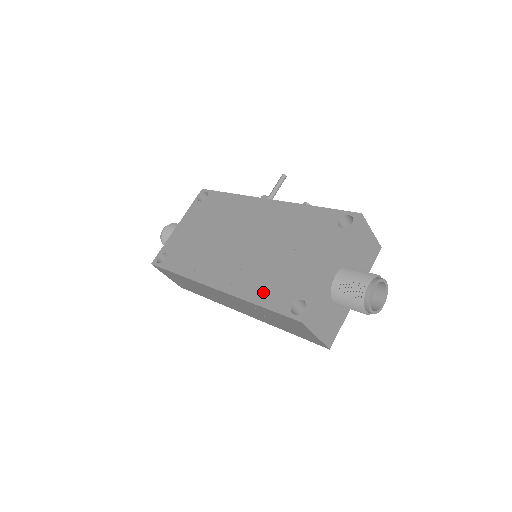
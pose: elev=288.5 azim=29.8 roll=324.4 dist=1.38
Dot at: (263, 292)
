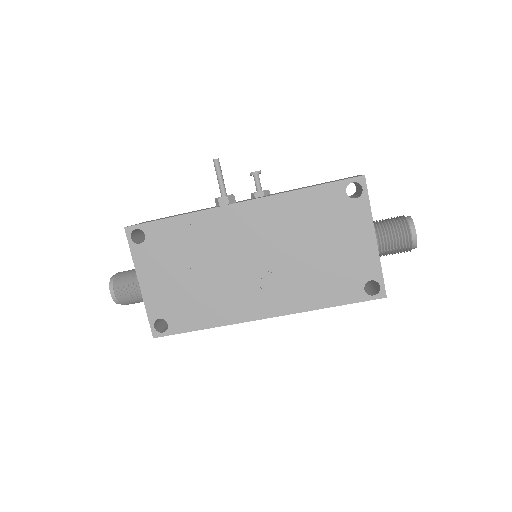
Dot at: (325, 294)
